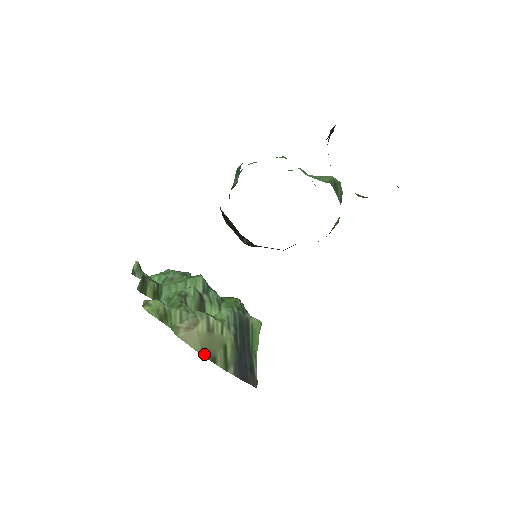
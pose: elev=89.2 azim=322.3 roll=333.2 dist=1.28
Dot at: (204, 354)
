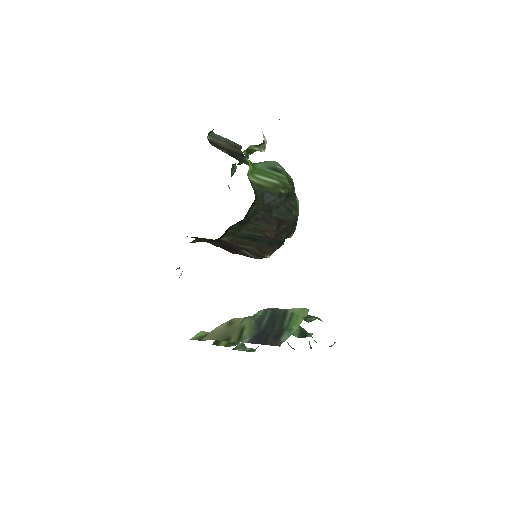
Dot at: (219, 339)
